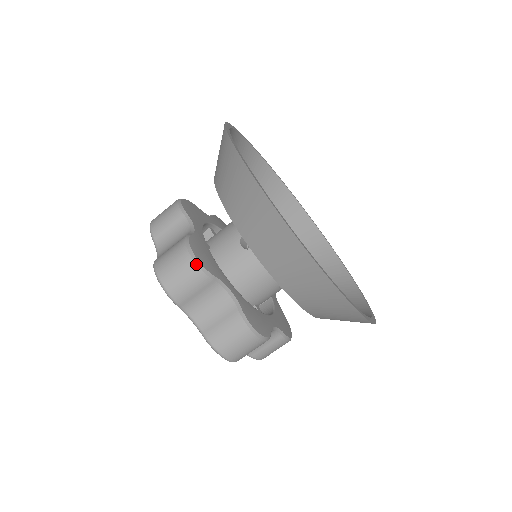
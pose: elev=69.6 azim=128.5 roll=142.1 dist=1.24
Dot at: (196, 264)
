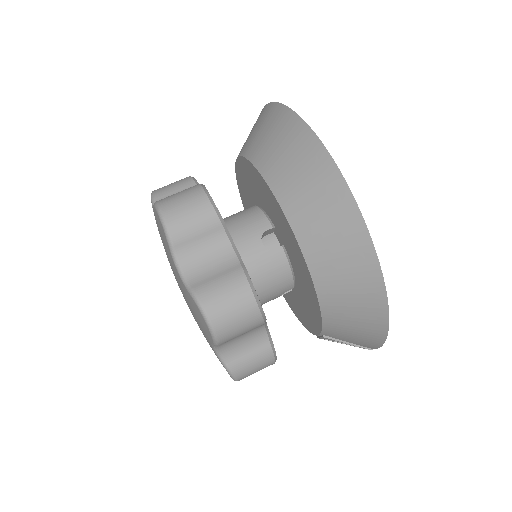
Dot at: (189, 176)
